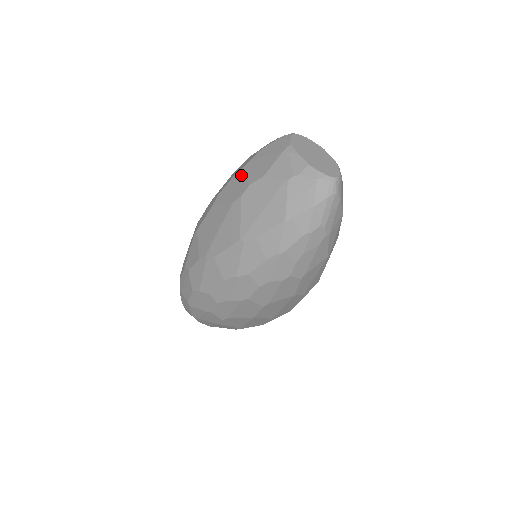
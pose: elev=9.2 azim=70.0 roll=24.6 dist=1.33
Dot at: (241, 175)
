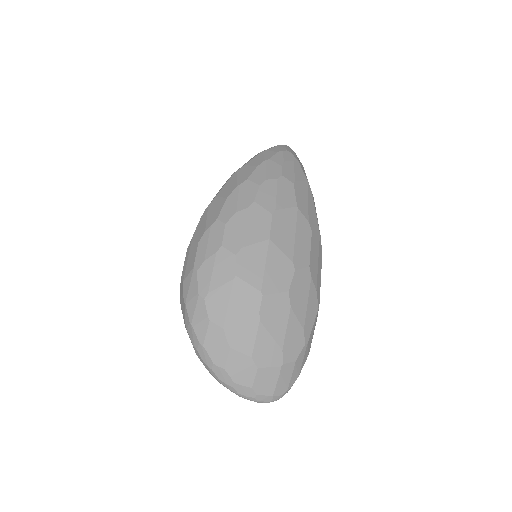
Dot at: occluded
